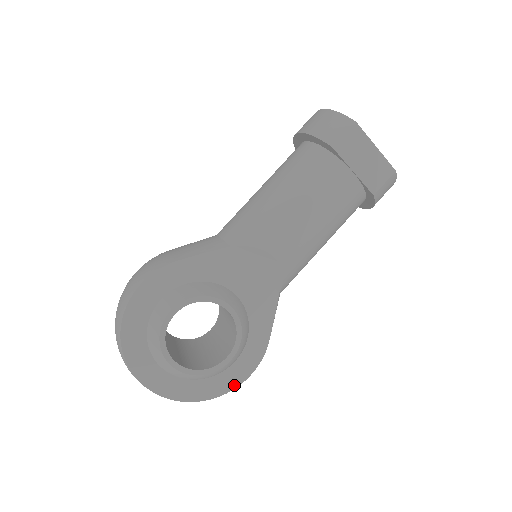
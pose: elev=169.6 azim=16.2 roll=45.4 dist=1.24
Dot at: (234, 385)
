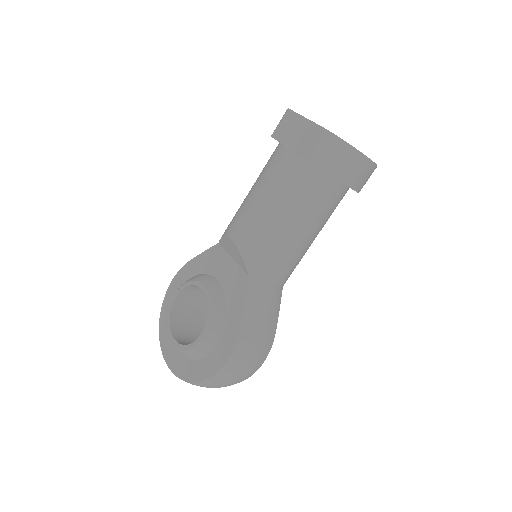
Dot at: (215, 370)
